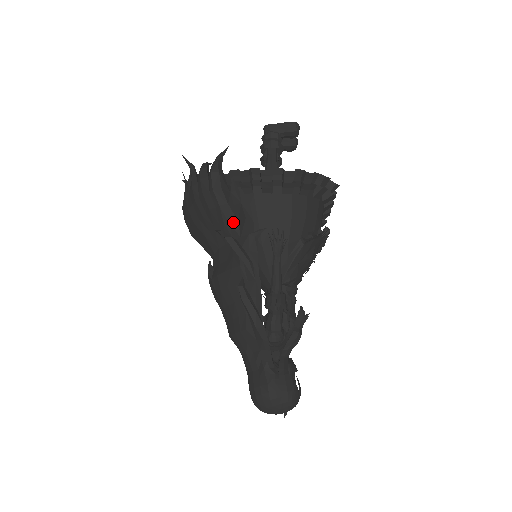
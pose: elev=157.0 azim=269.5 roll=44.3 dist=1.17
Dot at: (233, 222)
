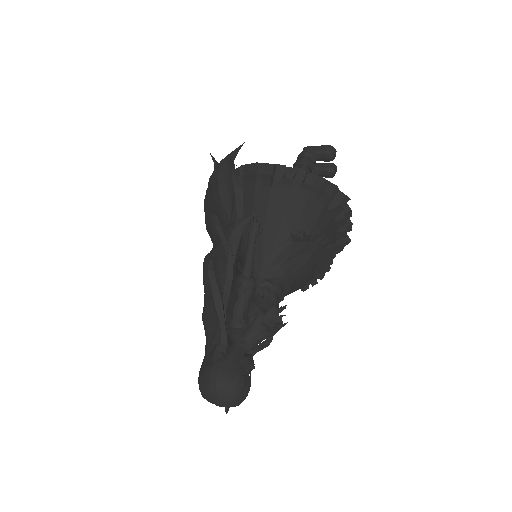
Dot at: (228, 207)
